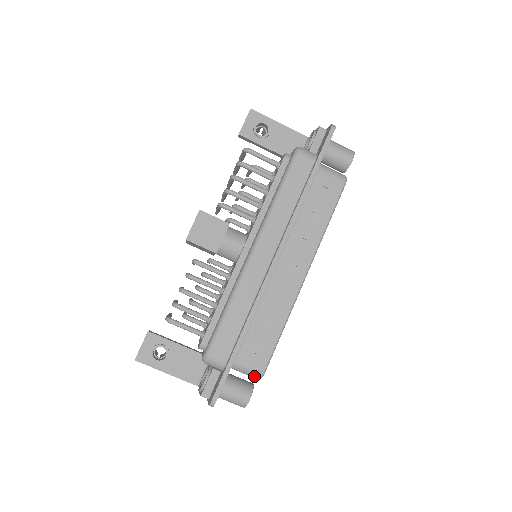
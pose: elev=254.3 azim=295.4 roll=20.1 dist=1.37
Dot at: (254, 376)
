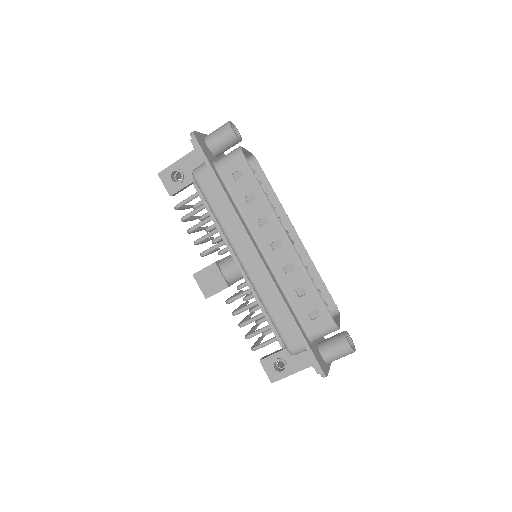
Dot at: (332, 331)
